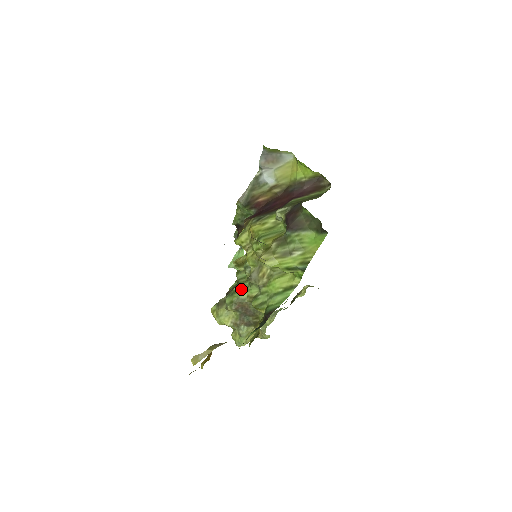
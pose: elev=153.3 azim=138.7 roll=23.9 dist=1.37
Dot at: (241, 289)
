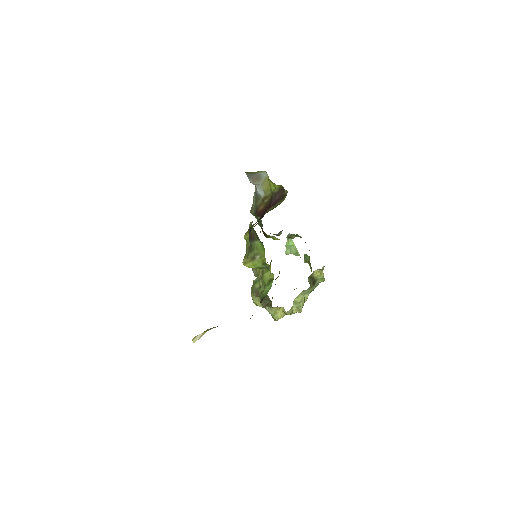
Dot at: (256, 281)
